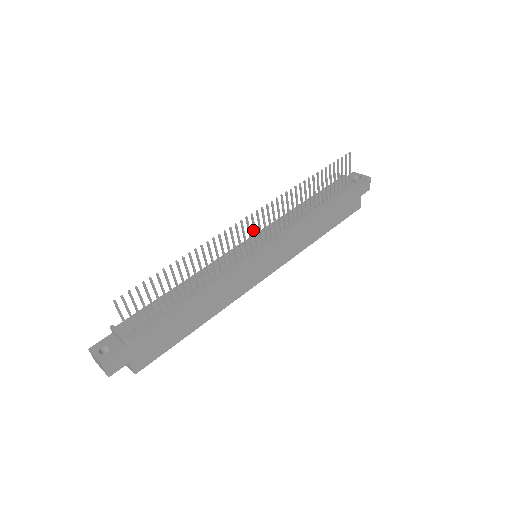
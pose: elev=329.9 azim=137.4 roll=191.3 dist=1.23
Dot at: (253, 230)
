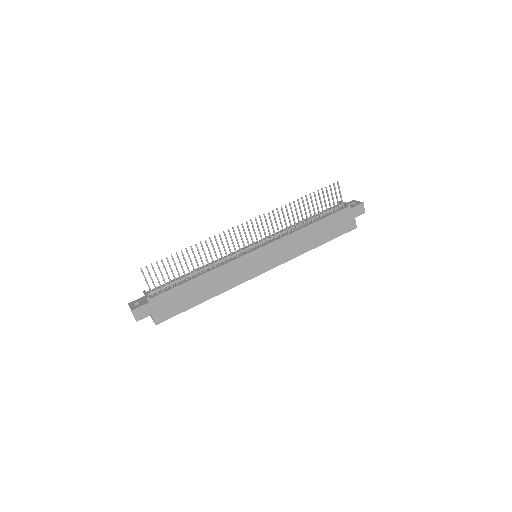
Dot at: occluded
